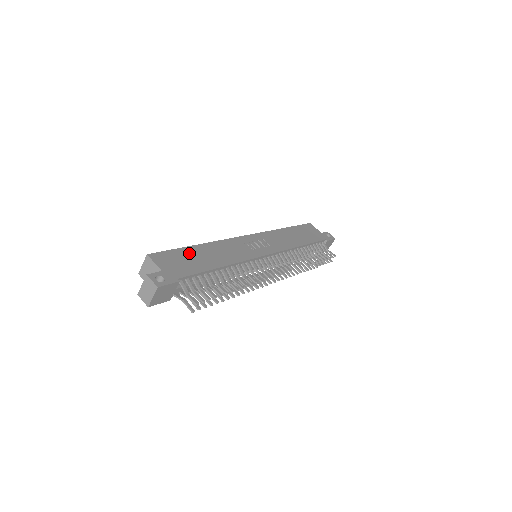
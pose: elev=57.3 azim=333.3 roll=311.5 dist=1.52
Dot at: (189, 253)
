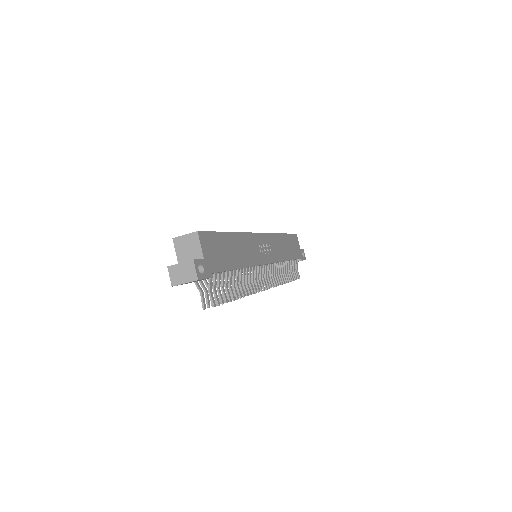
Dot at: (224, 241)
